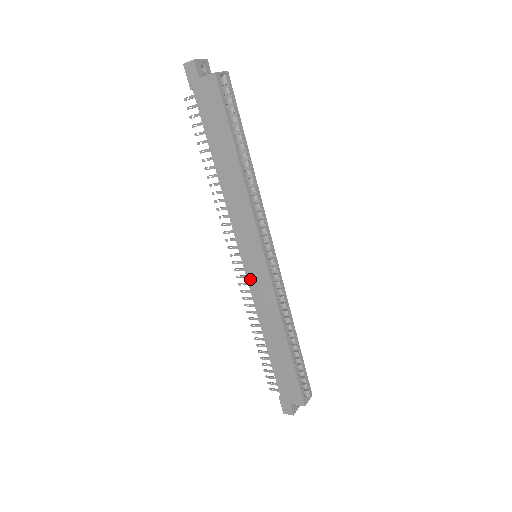
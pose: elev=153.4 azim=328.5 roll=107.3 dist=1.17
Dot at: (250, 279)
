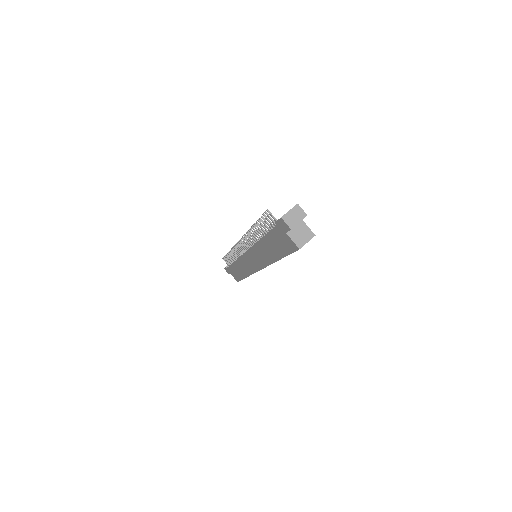
Dot at: (244, 258)
